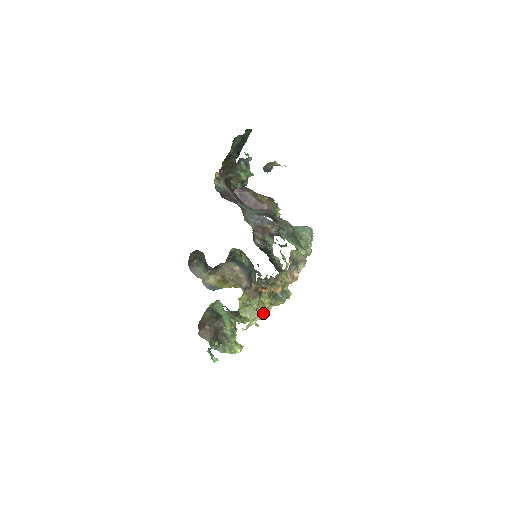
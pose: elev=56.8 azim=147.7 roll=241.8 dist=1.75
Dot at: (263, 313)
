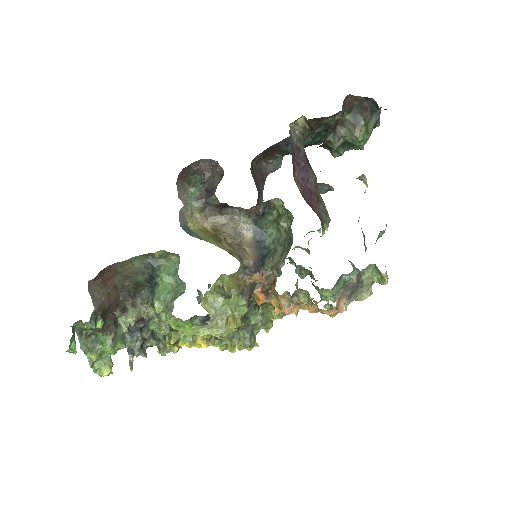
Dot at: (228, 331)
